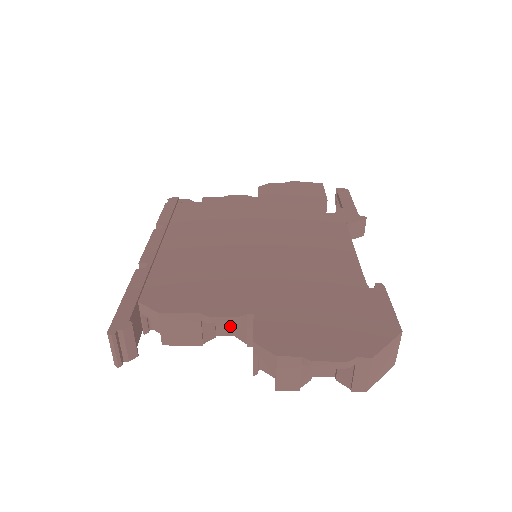
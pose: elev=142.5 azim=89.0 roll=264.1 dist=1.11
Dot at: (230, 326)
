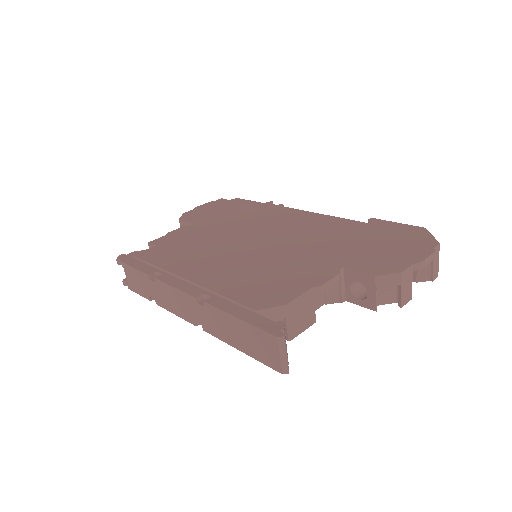
Dot at: (320, 296)
